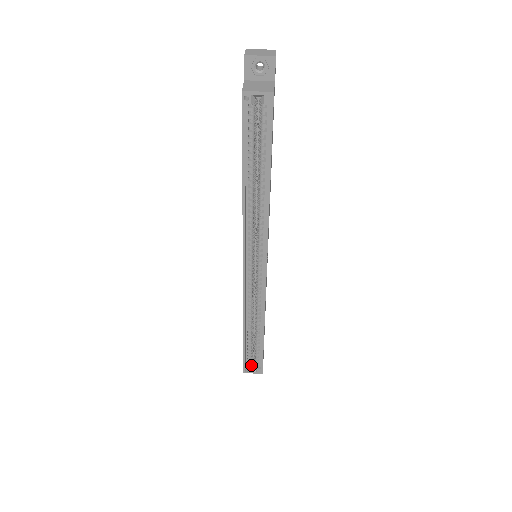
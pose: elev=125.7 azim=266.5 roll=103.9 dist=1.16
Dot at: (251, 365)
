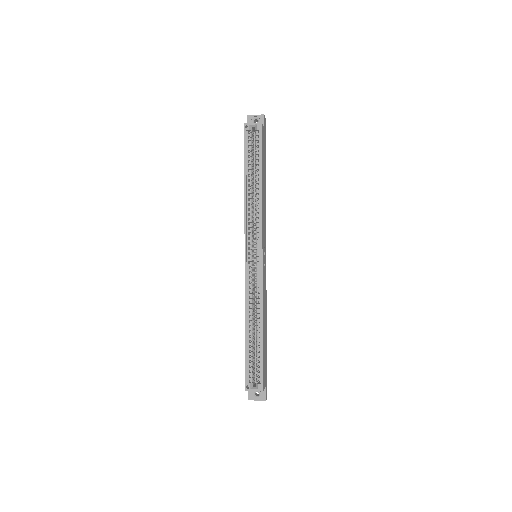
Dot at: (253, 383)
